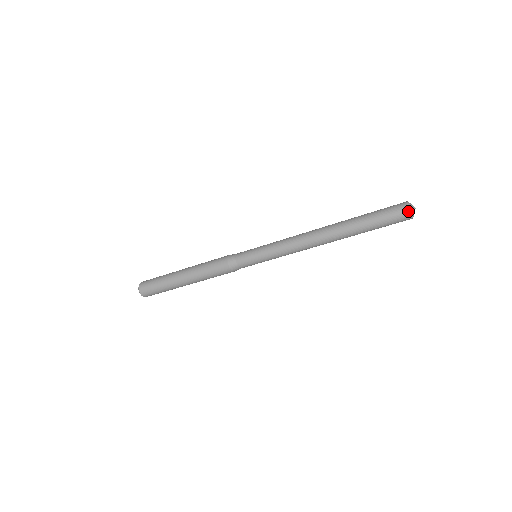
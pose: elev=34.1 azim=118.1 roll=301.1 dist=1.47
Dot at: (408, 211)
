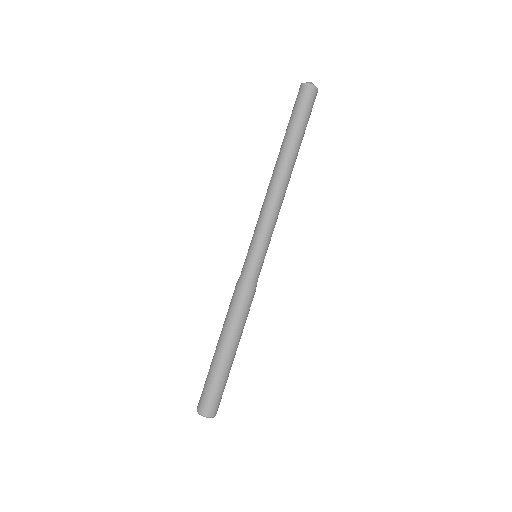
Dot at: (300, 87)
